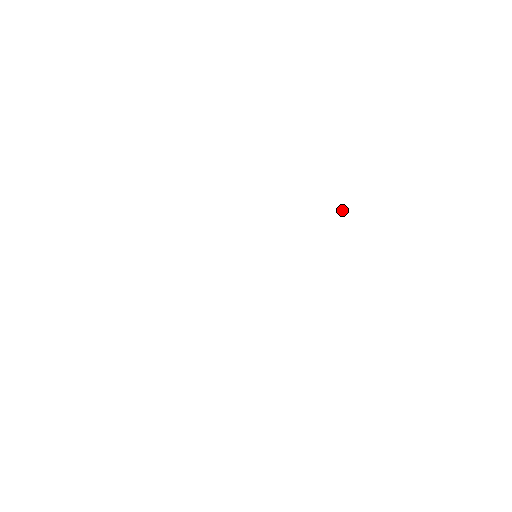
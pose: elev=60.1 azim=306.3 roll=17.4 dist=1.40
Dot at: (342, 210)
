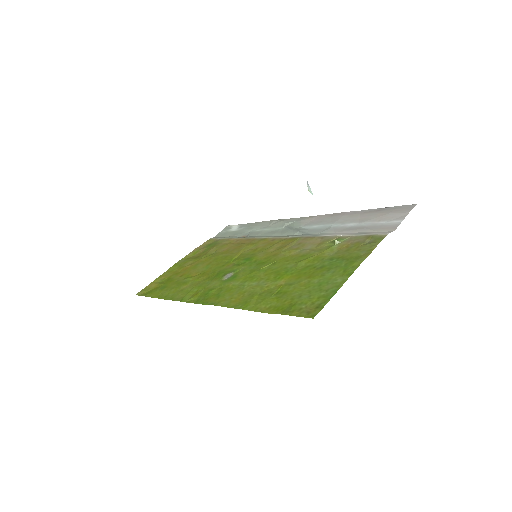
Dot at: occluded
